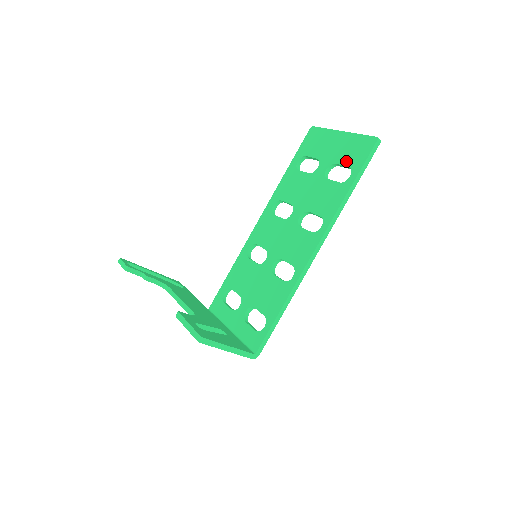
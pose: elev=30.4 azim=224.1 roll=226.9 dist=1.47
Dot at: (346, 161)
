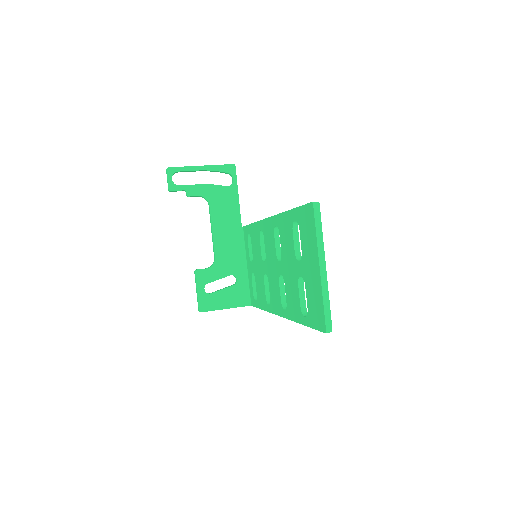
Dot at: (308, 301)
